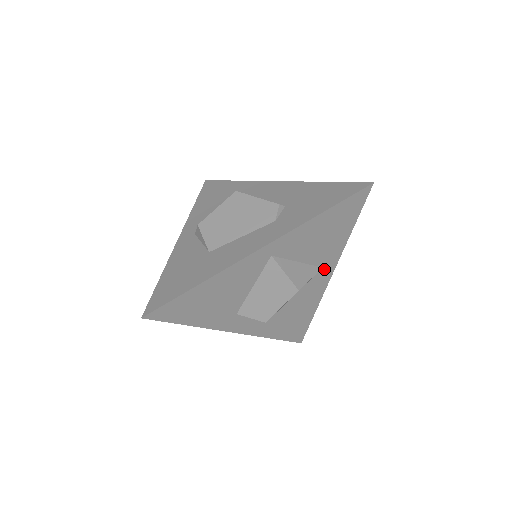
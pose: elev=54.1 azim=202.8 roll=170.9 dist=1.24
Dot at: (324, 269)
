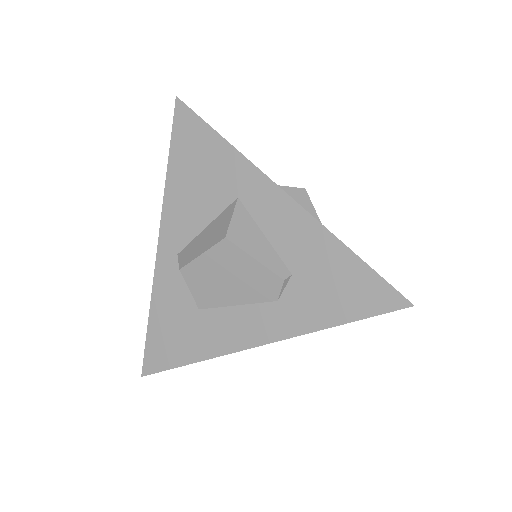
Dot at: occluded
